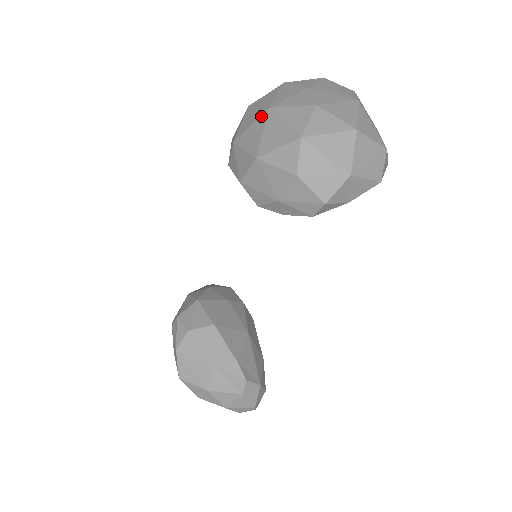
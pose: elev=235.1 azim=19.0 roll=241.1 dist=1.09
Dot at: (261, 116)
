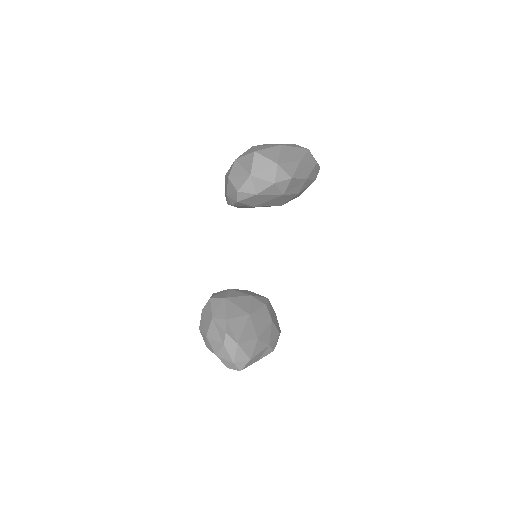
Dot at: occluded
